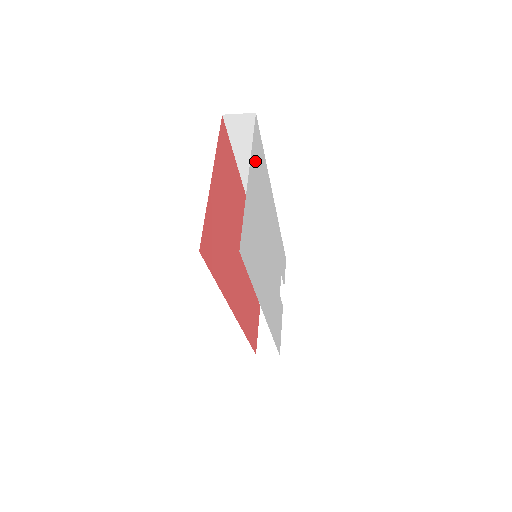
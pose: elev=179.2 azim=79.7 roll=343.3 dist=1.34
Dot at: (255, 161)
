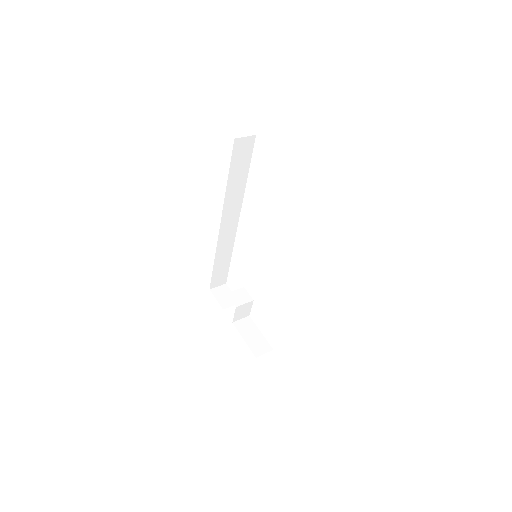
Dot at: occluded
